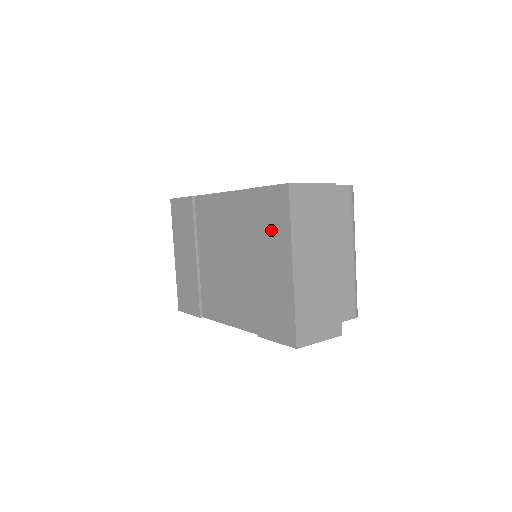
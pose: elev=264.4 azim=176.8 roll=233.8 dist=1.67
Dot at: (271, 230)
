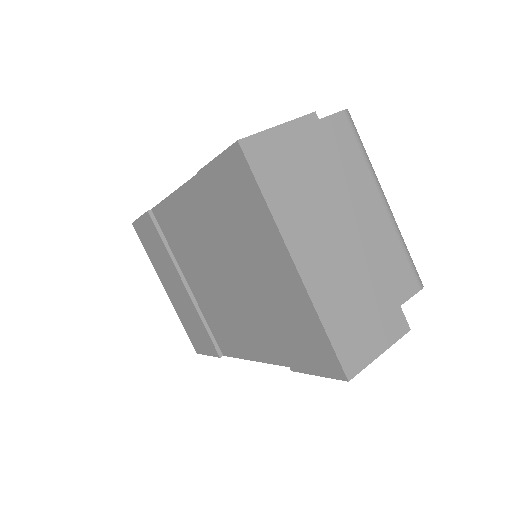
Dot at: (245, 220)
